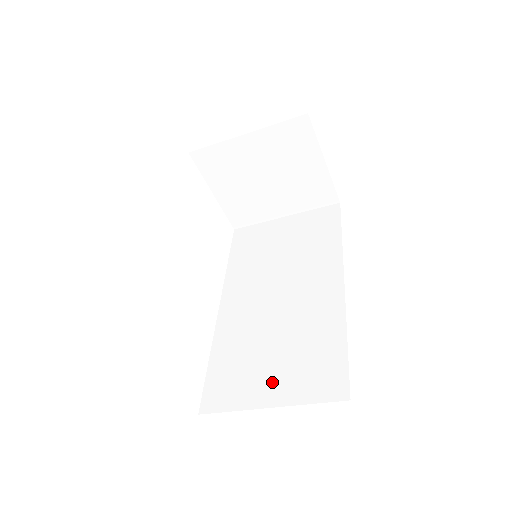
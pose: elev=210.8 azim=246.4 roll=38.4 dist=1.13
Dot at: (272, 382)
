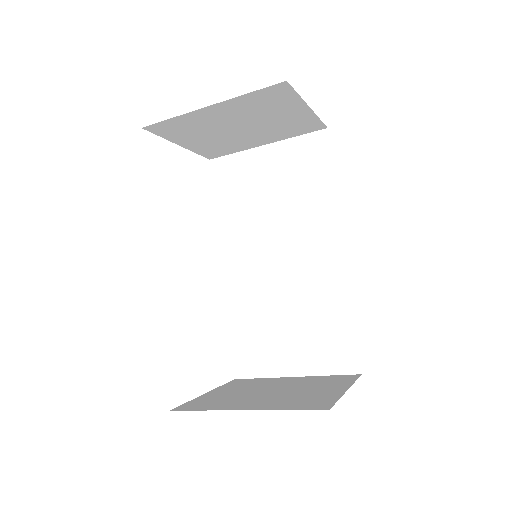
Dot at: (292, 354)
